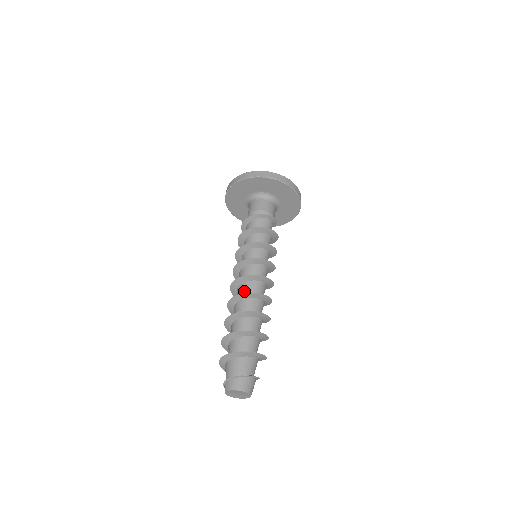
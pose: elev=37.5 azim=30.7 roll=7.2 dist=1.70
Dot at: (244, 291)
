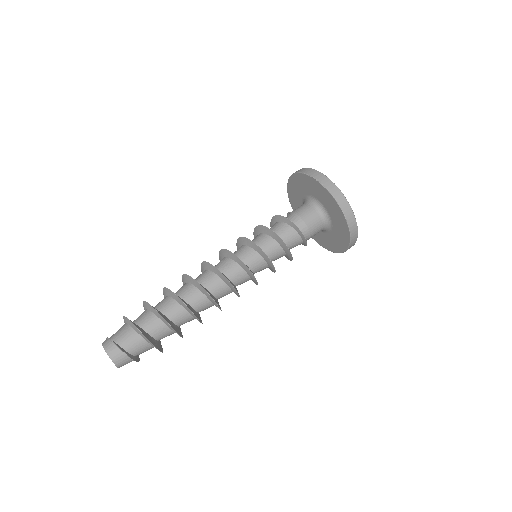
Dot at: (211, 285)
